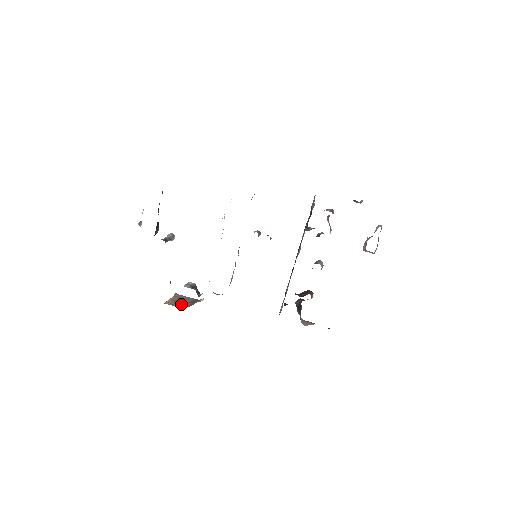
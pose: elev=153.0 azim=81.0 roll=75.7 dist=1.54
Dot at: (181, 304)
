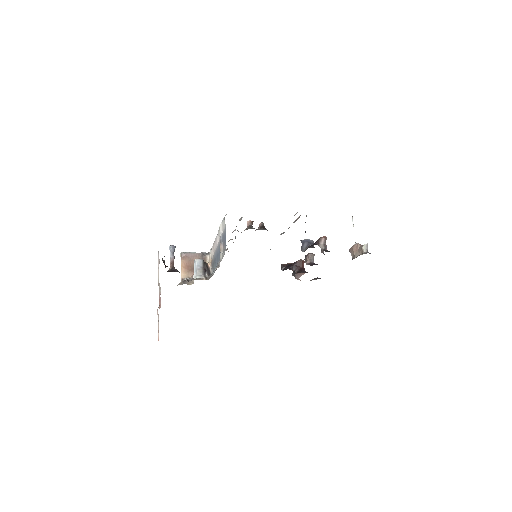
Dot at: occluded
